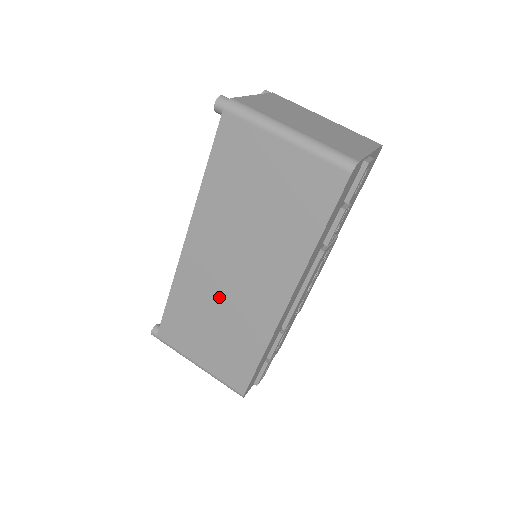
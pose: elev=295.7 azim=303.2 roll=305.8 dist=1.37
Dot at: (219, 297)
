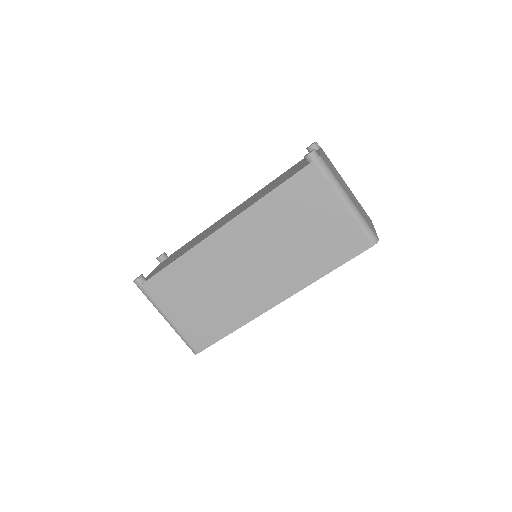
Dot at: (224, 279)
